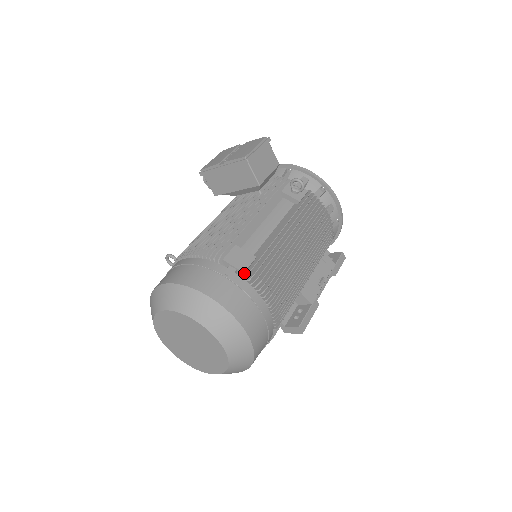
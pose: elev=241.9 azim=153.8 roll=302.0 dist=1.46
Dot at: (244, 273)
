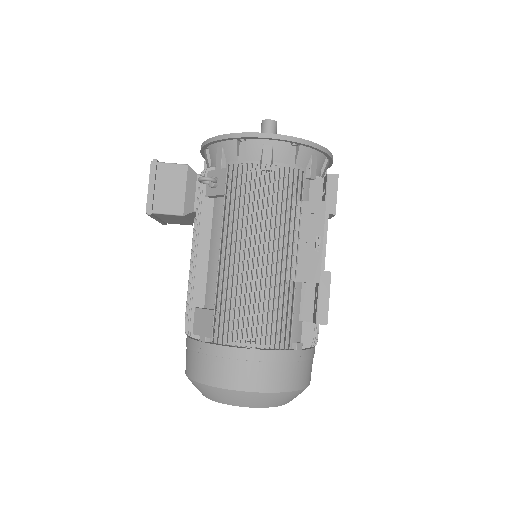
Dot at: (211, 336)
